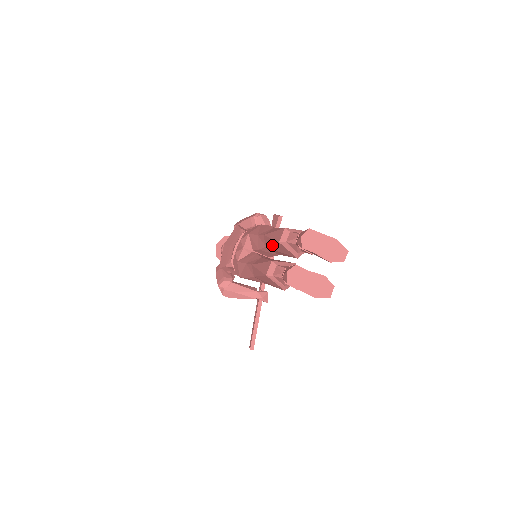
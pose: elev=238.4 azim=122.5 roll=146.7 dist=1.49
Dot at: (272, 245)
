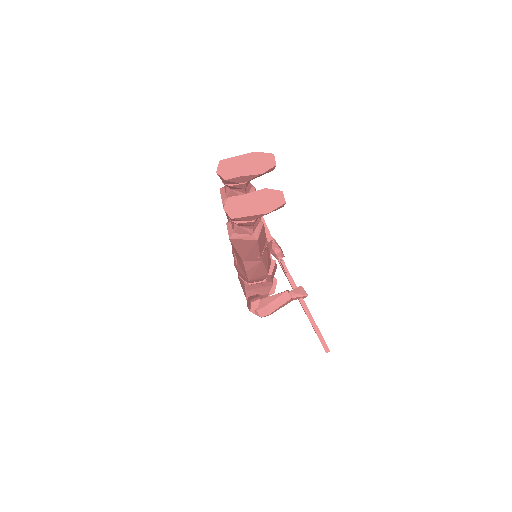
Dot at: occluded
